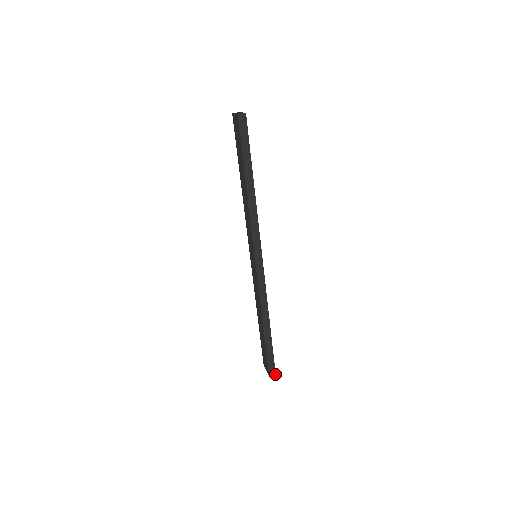
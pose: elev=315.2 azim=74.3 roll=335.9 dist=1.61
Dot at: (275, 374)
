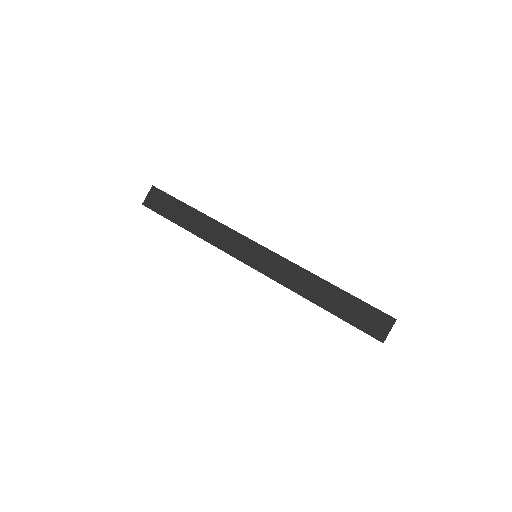
Dot at: occluded
